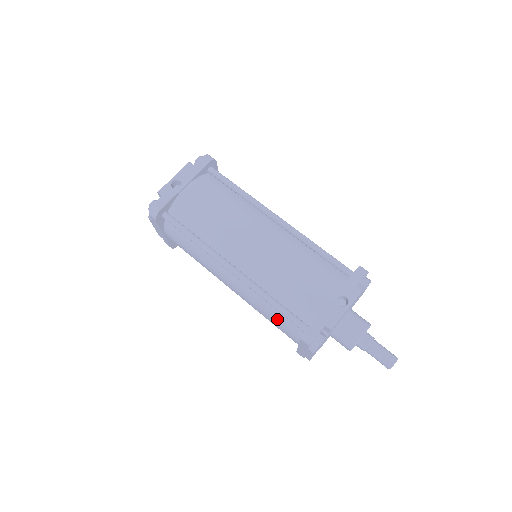
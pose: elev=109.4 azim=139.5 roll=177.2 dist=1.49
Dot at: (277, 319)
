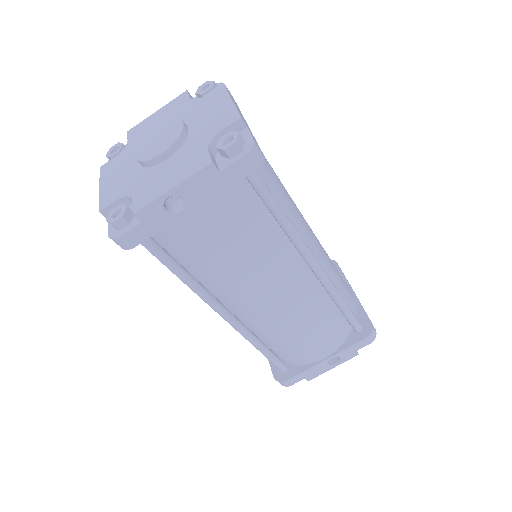
Dot at: occluded
